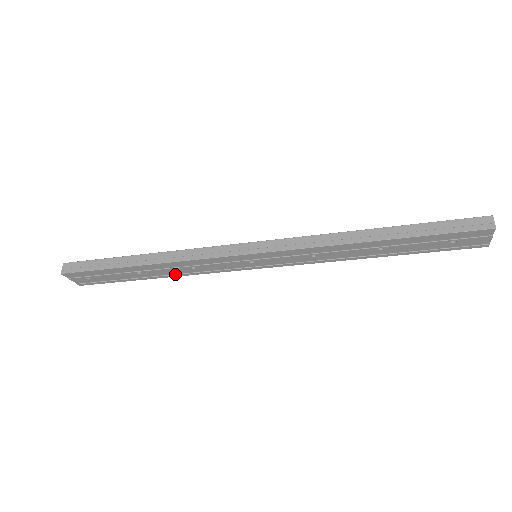
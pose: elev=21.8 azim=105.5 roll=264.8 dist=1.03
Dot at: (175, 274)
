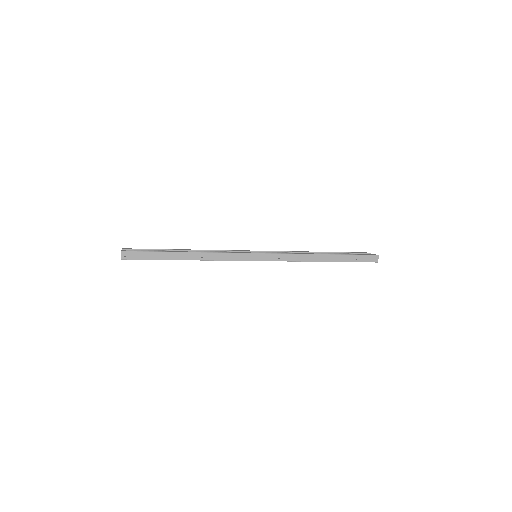
Dot at: occluded
